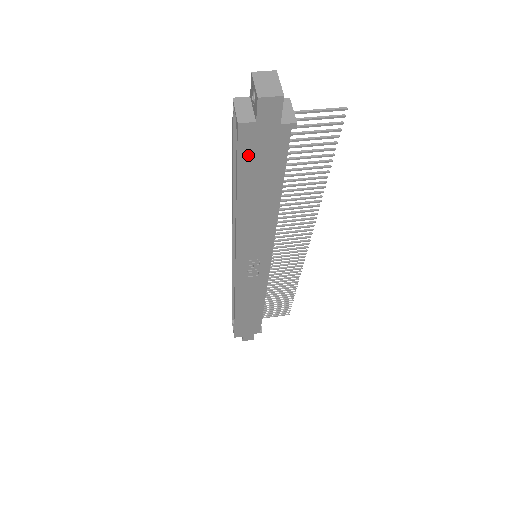
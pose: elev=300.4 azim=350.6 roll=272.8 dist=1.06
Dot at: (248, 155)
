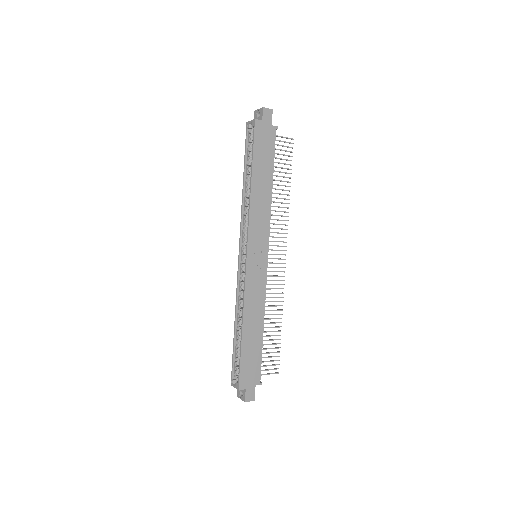
Dot at: (258, 141)
